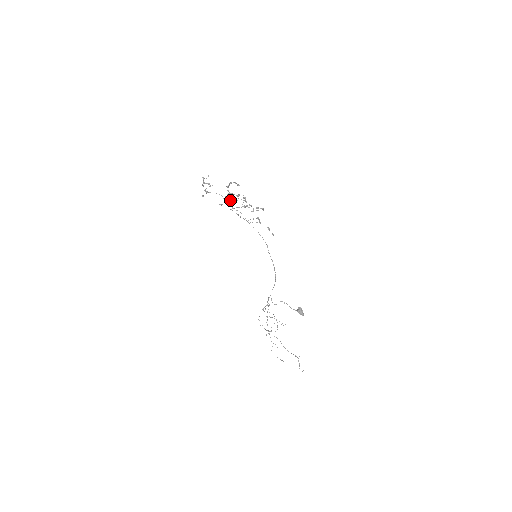
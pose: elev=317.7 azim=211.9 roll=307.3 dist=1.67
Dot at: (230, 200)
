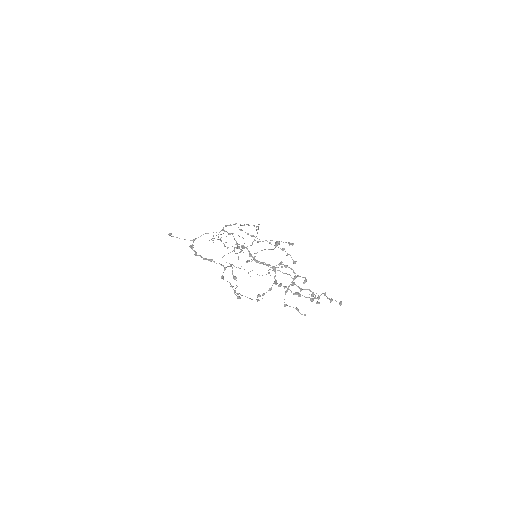
Dot at: occluded
